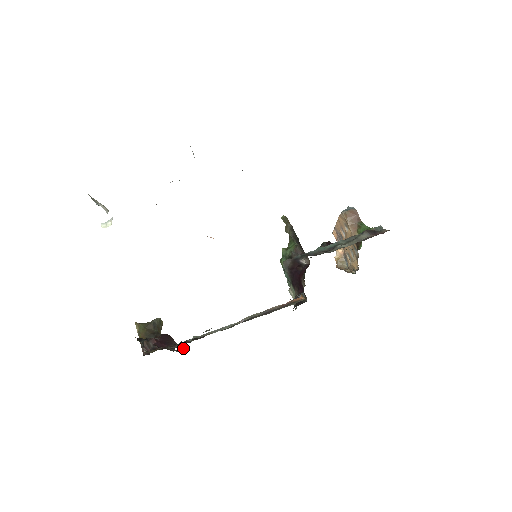
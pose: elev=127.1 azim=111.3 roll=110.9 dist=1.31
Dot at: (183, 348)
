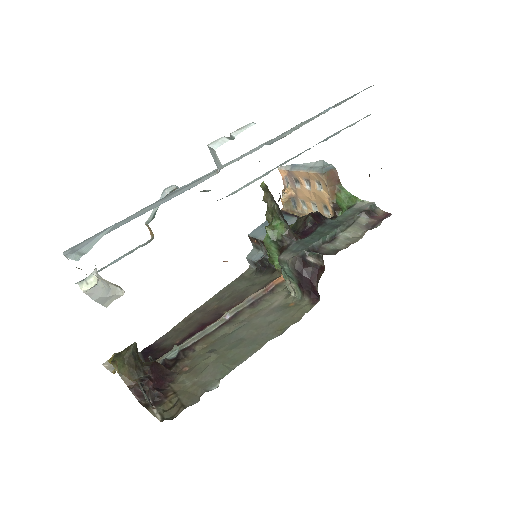
Dot at: (155, 356)
